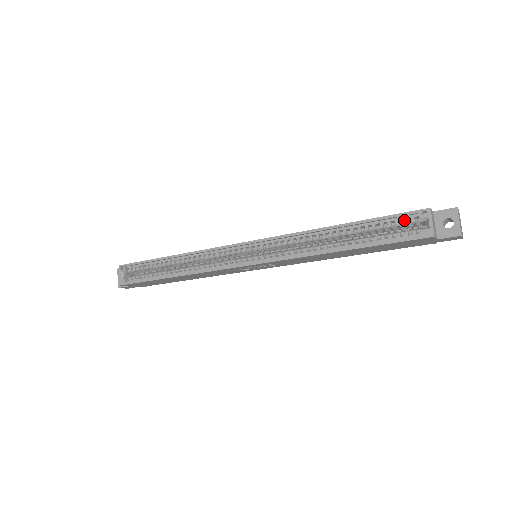
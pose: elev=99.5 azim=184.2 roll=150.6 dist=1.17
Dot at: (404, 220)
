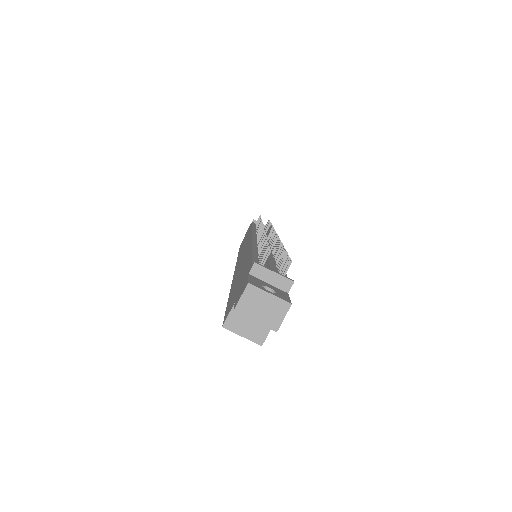
Dot at: occluded
